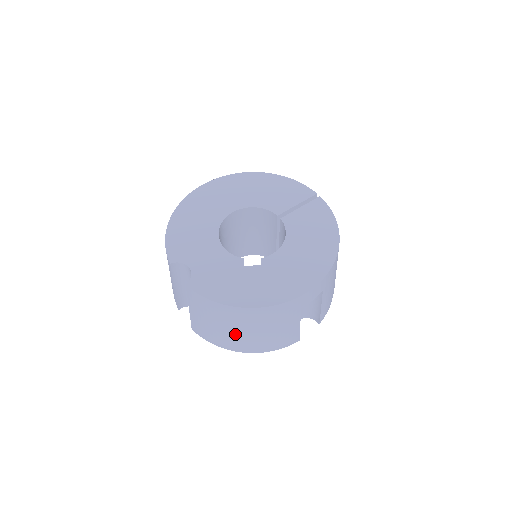
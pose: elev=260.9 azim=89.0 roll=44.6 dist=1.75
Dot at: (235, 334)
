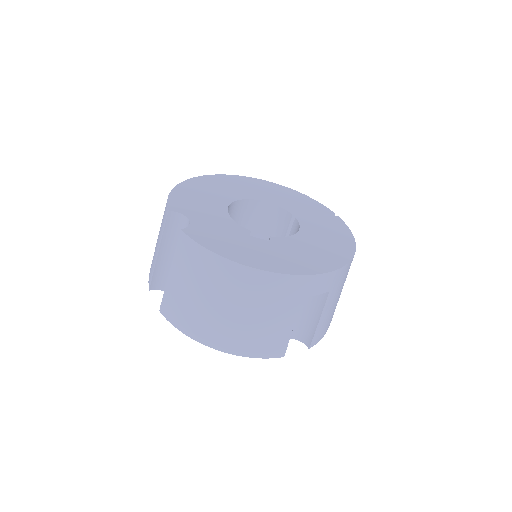
Dot at: (216, 312)
